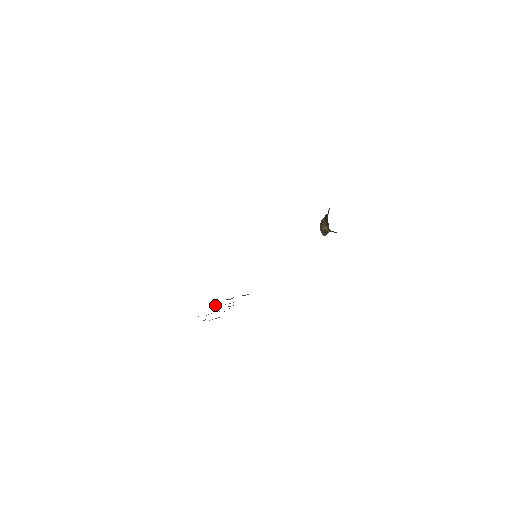
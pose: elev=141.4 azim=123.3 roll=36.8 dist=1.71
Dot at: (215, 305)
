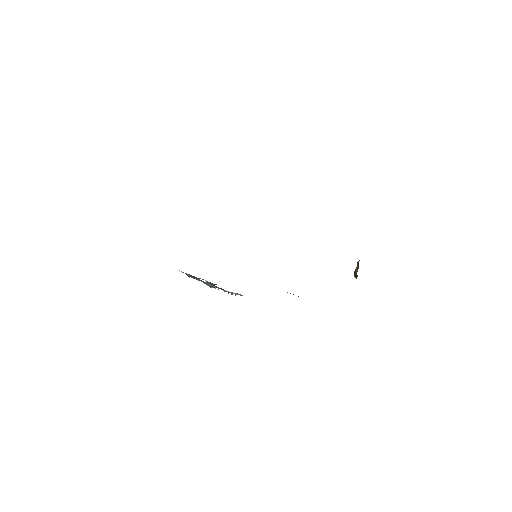
Dot at: occluded
